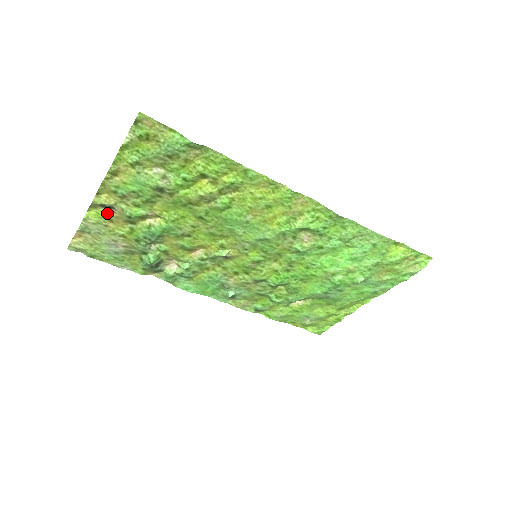
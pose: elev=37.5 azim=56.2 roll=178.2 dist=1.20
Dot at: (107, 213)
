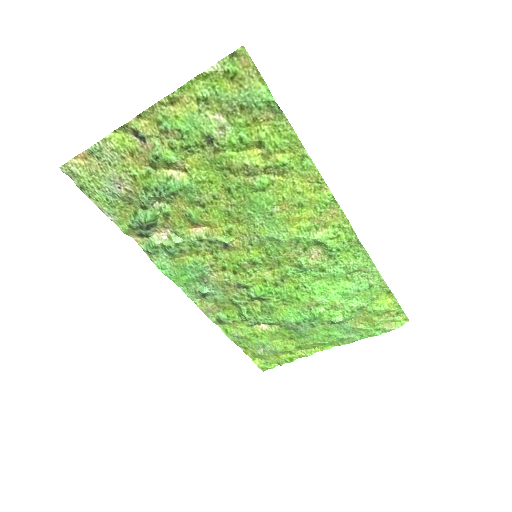
Dot at: (134, 143)
